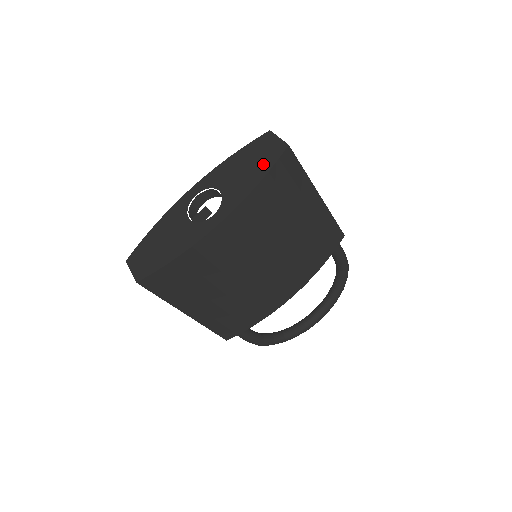
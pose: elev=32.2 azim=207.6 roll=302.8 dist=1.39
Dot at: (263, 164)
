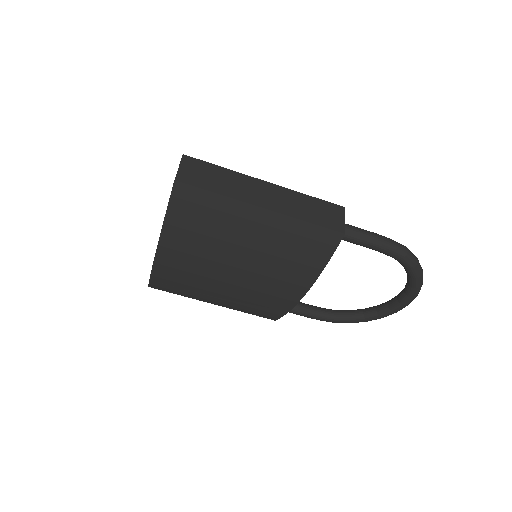
Dot at: occluded
